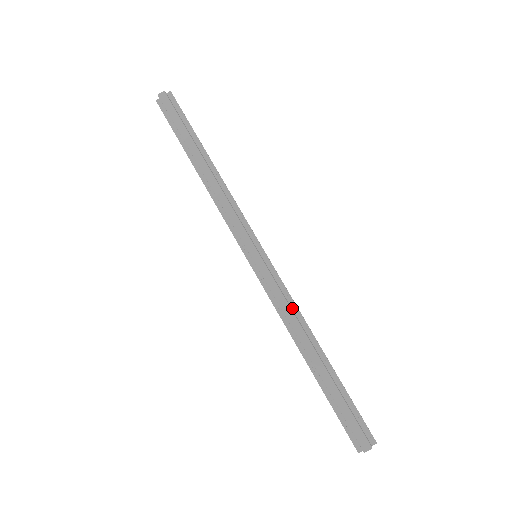
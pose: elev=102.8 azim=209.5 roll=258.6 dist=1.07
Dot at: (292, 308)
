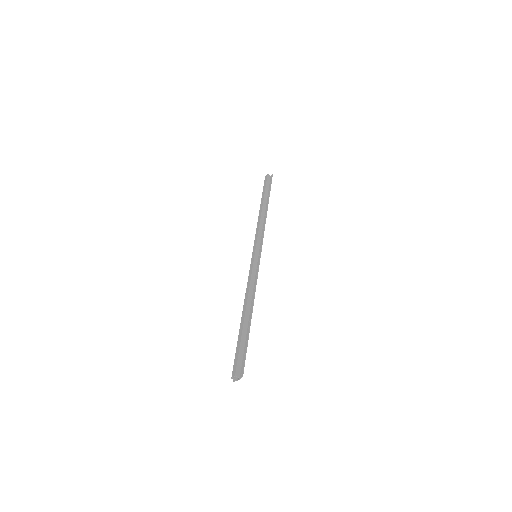
Dot at: (254, 286)
